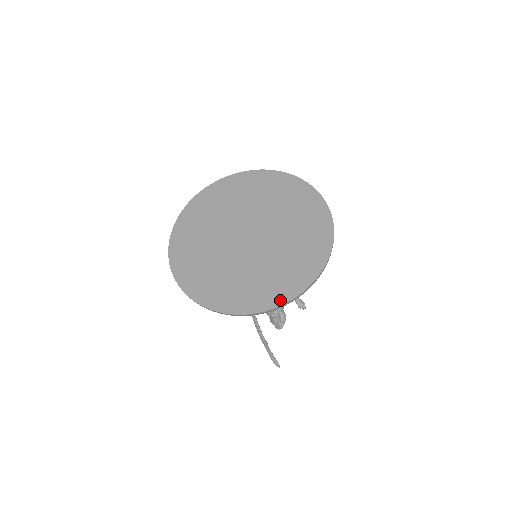
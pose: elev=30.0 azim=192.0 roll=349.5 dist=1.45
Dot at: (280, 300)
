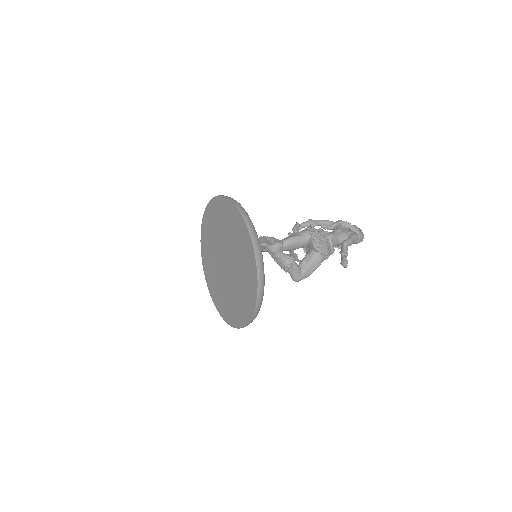
Dot at: (214, 300)
